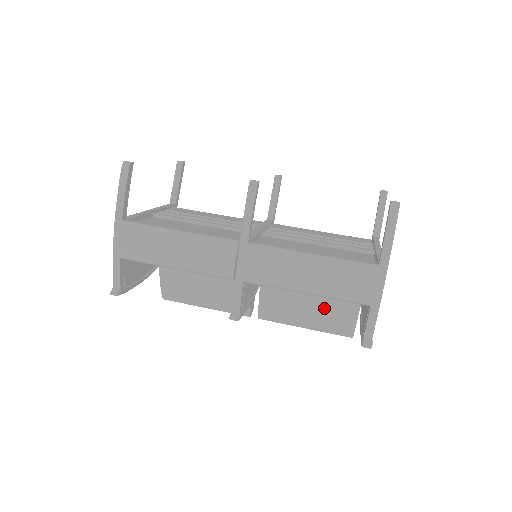
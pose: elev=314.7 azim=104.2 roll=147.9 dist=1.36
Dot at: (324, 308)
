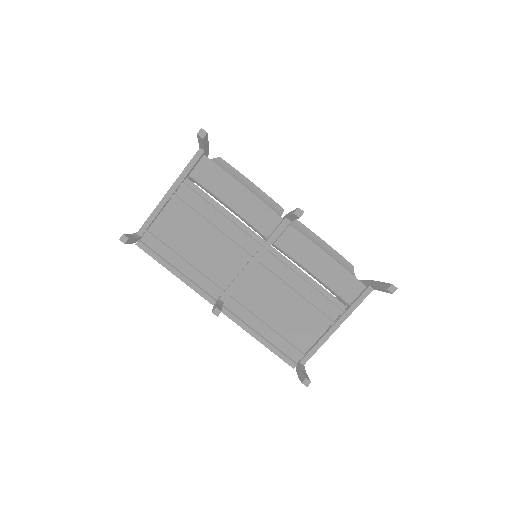
Dot at: occluded
